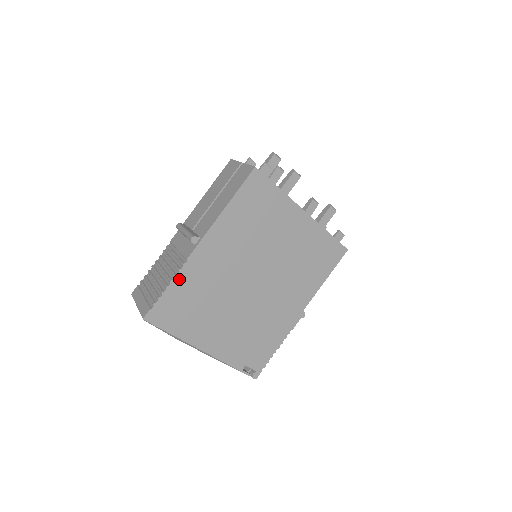
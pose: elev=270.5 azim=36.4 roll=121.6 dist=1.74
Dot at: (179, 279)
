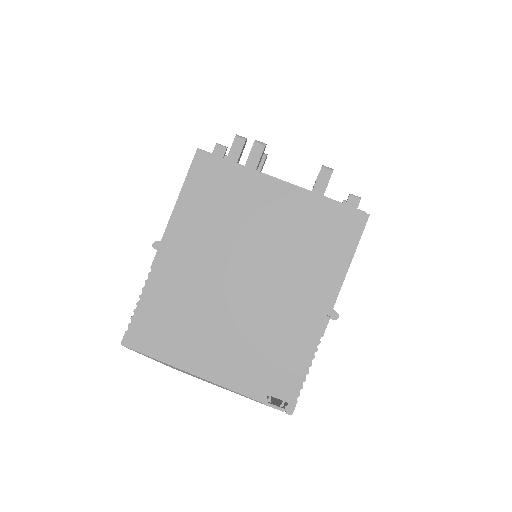
Dot at: (148, 292)
